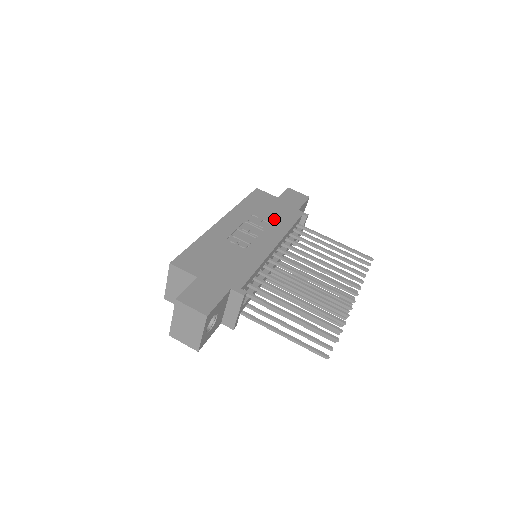
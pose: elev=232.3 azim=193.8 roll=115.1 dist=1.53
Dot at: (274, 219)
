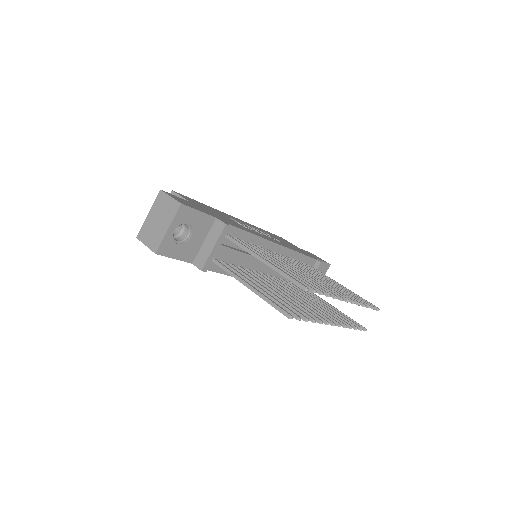
Dot at: (287, 244)
